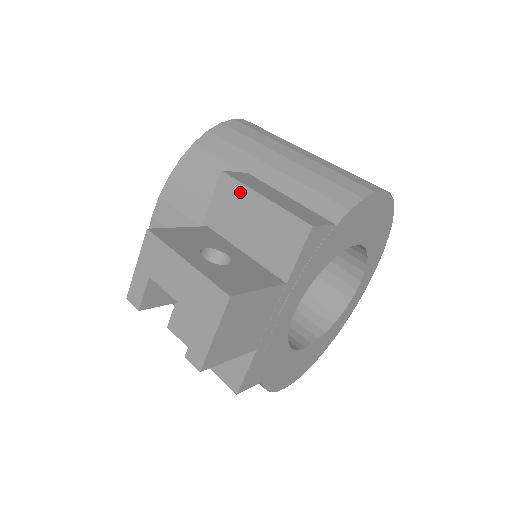
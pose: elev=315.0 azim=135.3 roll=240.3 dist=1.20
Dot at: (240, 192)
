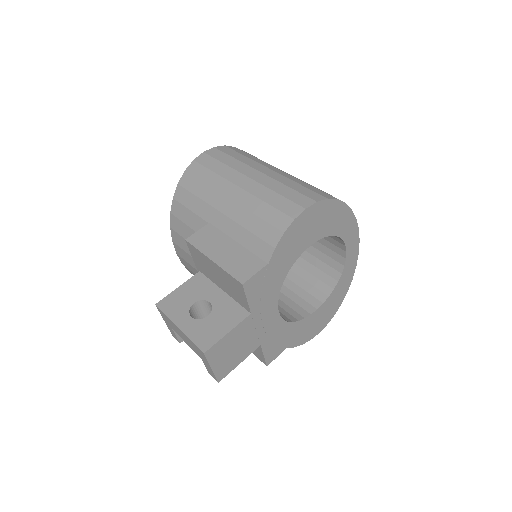
Dot at: (201, 255)
